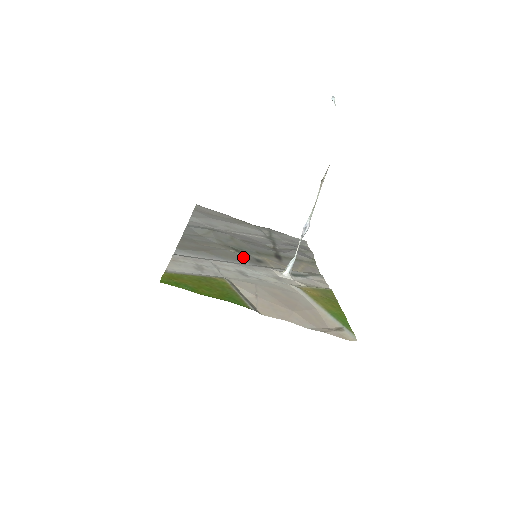
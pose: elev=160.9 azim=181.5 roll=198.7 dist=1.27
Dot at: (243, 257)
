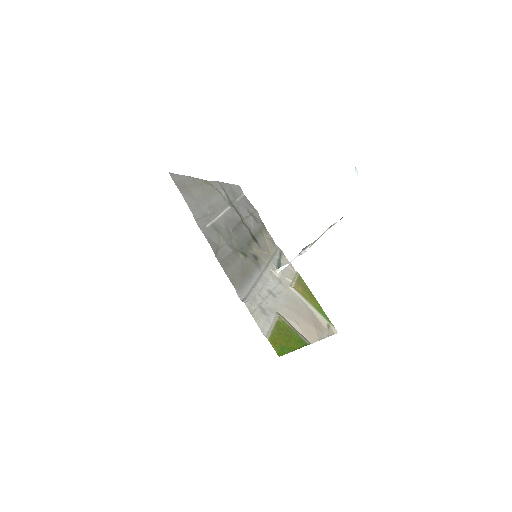
Dot at: (252, 262)
